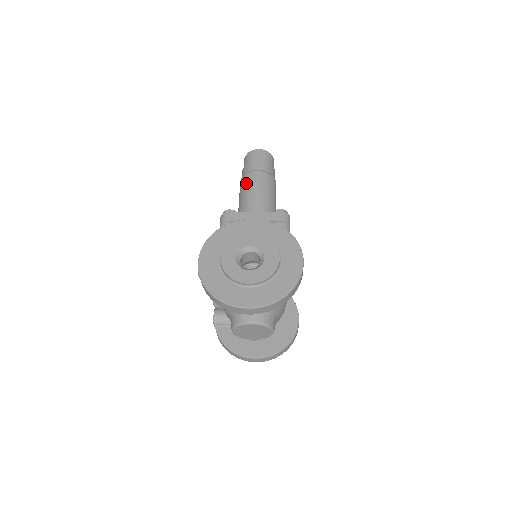
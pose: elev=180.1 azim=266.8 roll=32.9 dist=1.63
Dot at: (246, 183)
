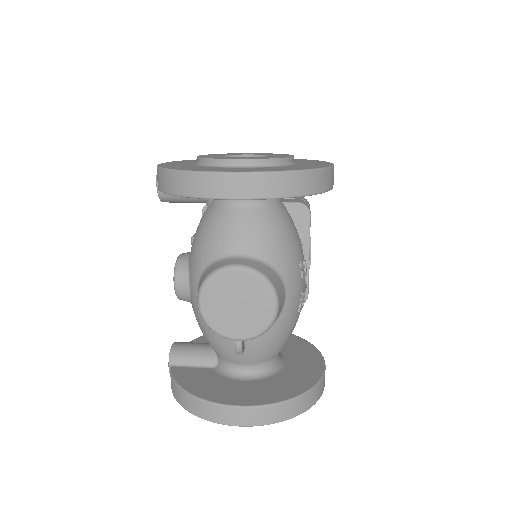
Dot at: occluded
